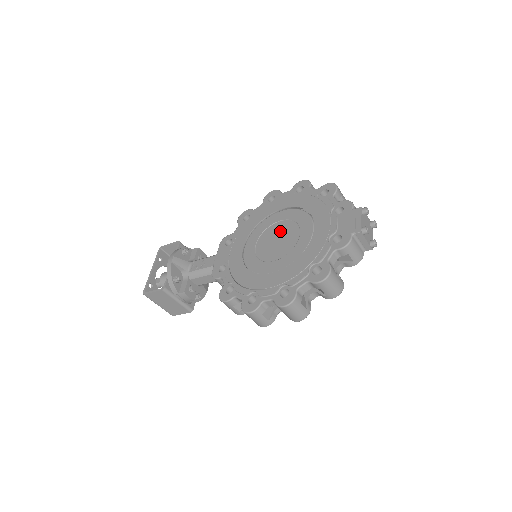
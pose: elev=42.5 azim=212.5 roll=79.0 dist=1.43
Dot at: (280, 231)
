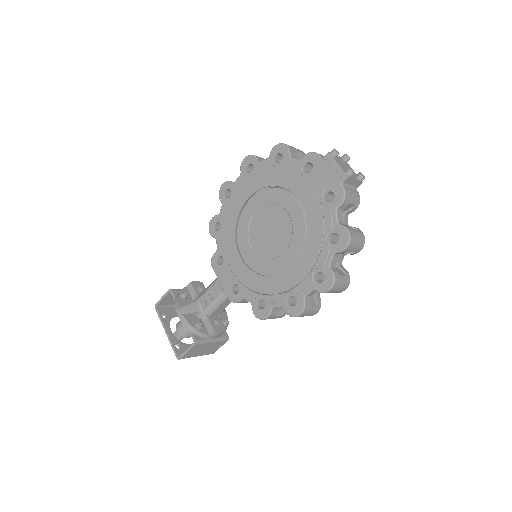
Dot at: (265, 221)
